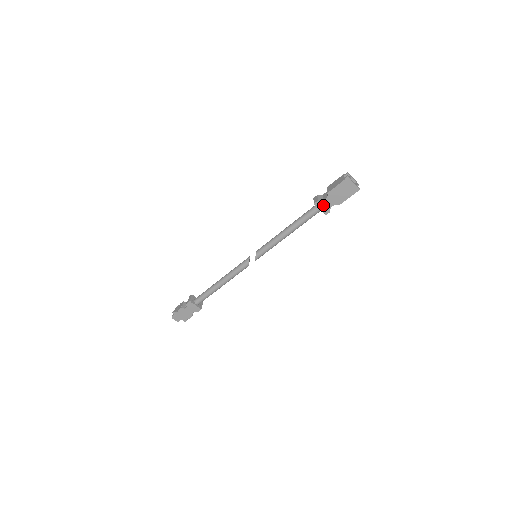
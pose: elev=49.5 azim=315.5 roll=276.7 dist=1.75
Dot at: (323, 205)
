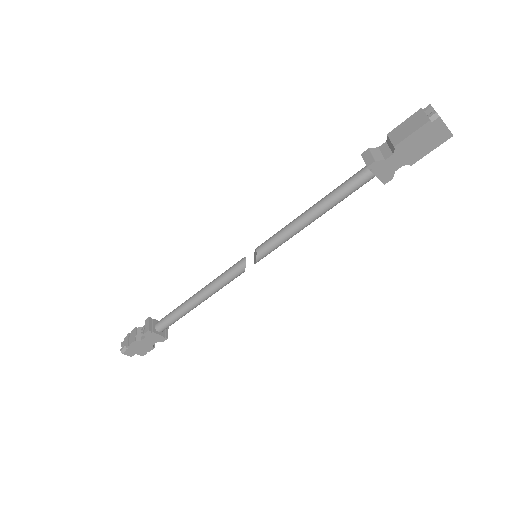
Dot at: (383, 168)
